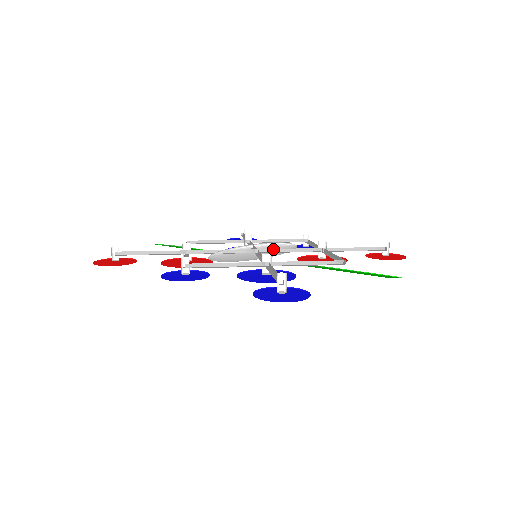
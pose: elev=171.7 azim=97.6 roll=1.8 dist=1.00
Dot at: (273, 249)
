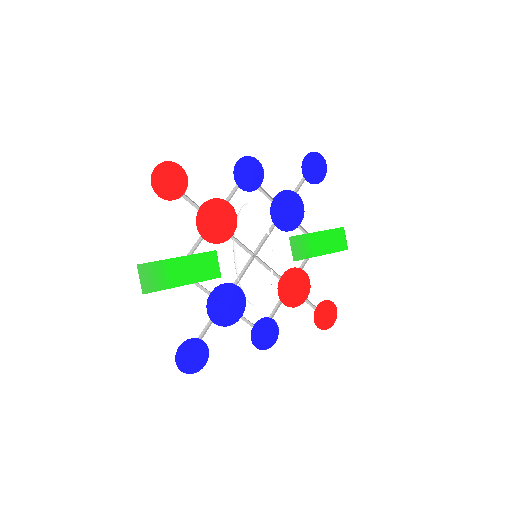
Dot at: (262, 265)
